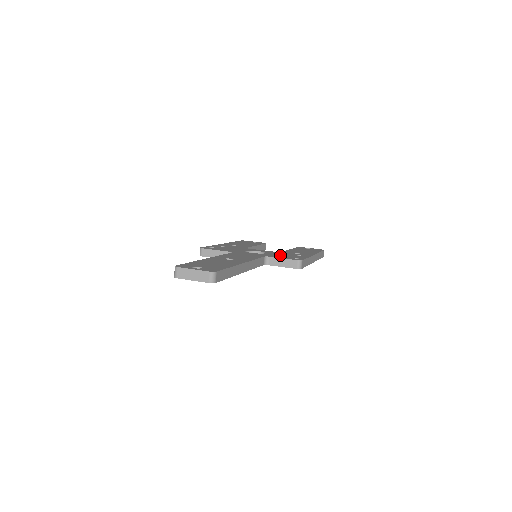
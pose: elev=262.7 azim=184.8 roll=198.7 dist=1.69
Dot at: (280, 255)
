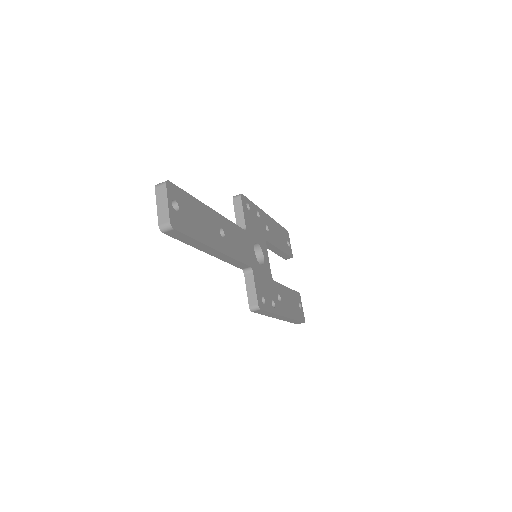
Dot at: (263, 282)
